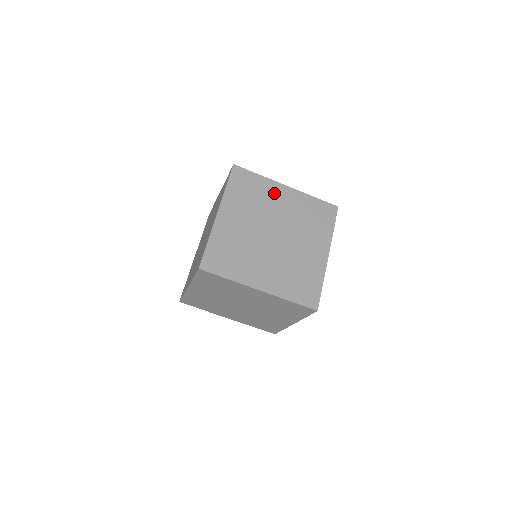
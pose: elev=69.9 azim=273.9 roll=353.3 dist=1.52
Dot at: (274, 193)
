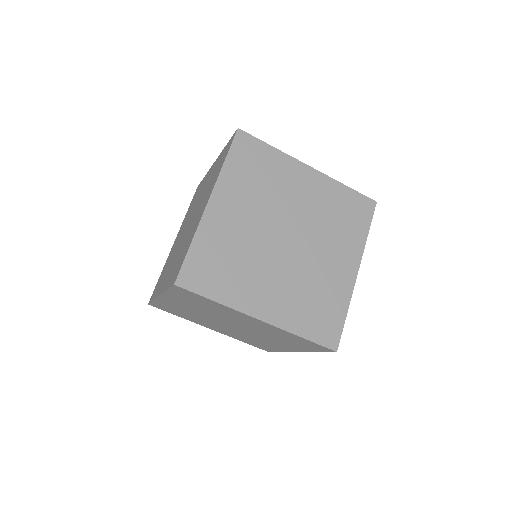
Dot at: (292, 176)
